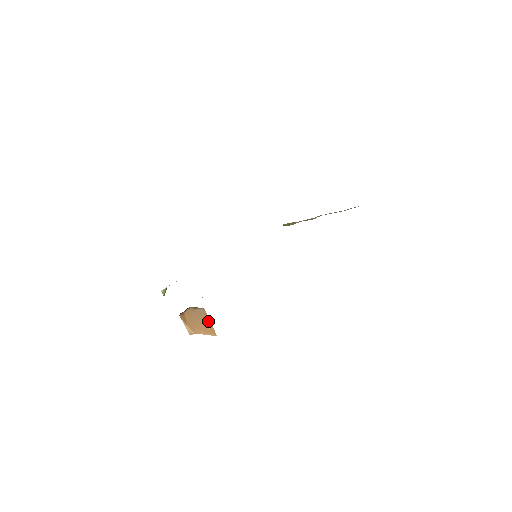
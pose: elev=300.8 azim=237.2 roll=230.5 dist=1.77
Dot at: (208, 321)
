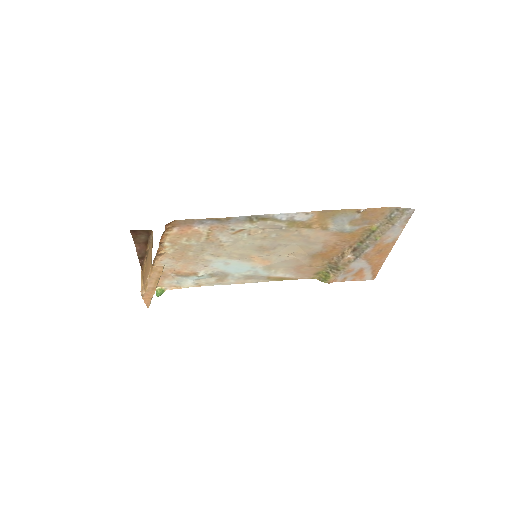
Dot at: occluded
